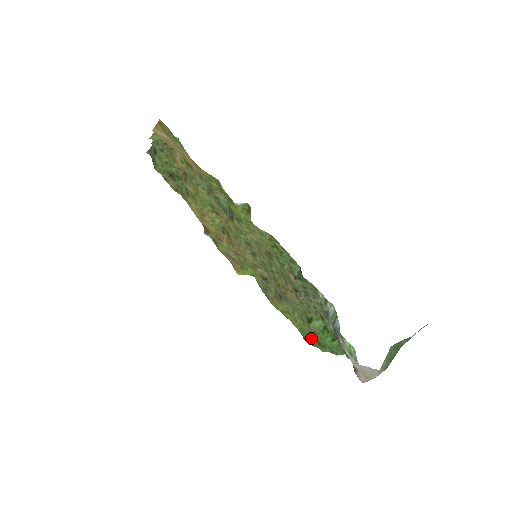
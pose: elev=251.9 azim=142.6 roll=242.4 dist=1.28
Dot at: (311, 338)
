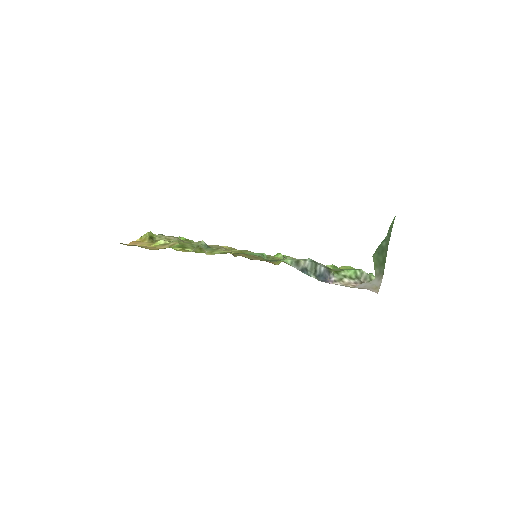
Dot at: occluded
